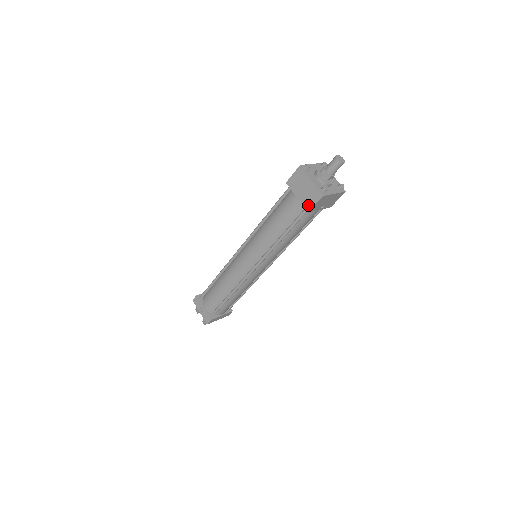
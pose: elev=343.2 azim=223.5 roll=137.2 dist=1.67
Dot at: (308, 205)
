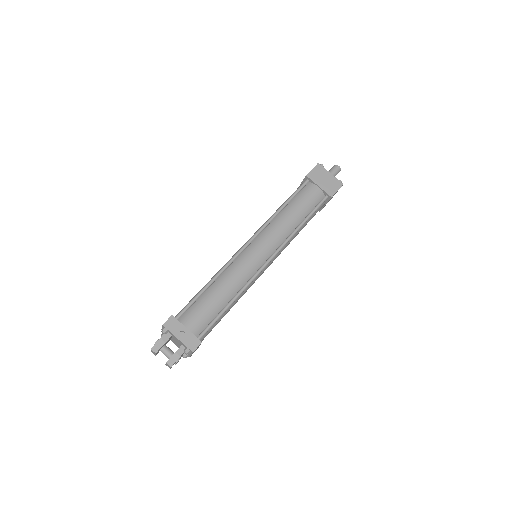
Dot at: (331, 191)
